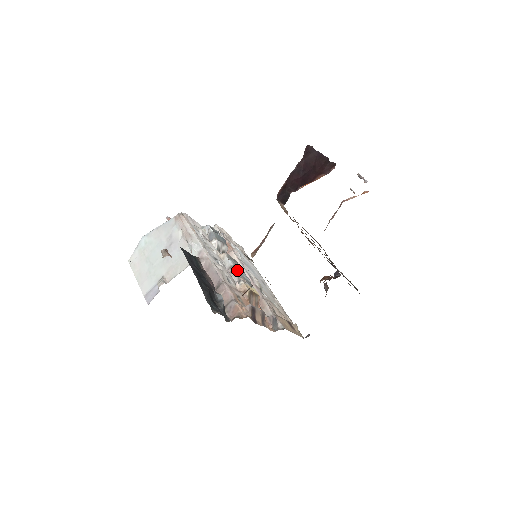
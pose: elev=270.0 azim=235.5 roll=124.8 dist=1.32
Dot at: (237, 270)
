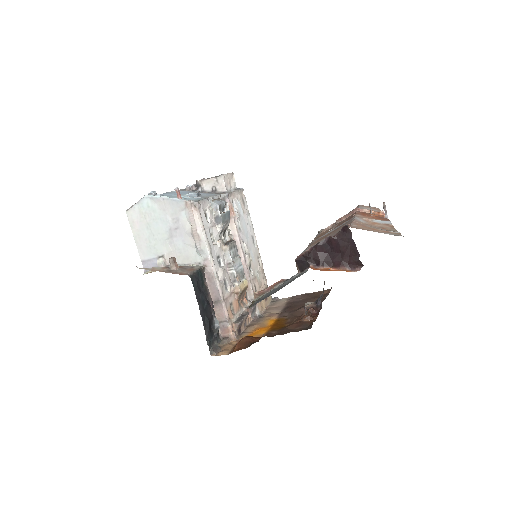
Dot at: (235, 265)
